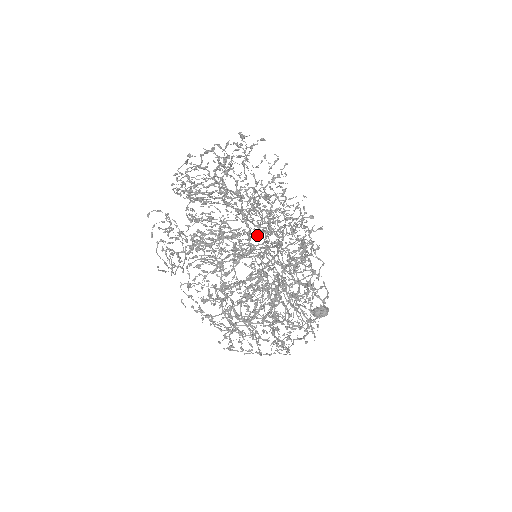
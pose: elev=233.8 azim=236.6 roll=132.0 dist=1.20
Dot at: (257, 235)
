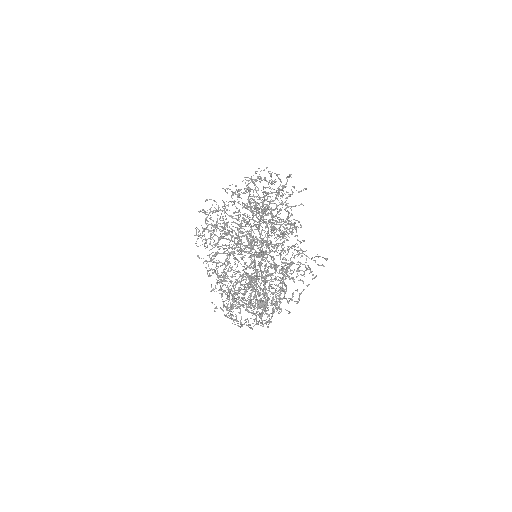
Dot at: occluded
